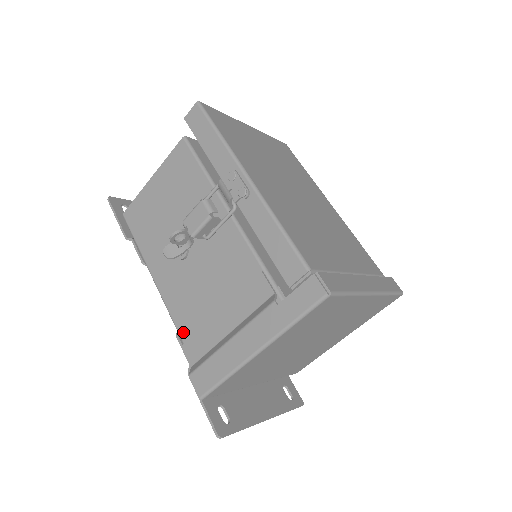
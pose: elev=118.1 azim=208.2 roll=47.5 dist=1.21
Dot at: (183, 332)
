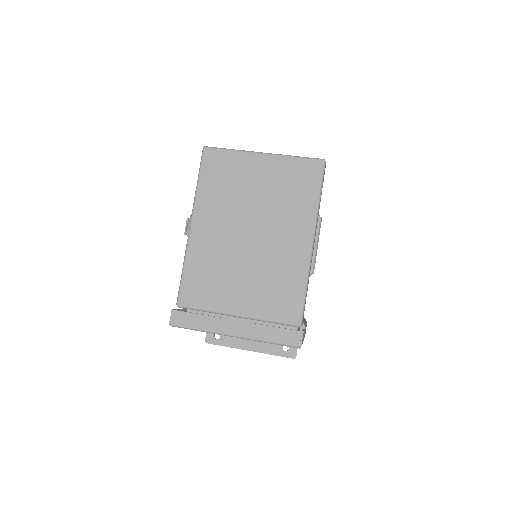
Dot at: occluded
